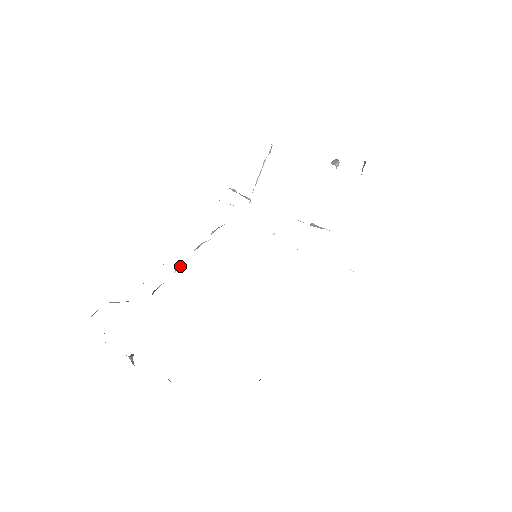
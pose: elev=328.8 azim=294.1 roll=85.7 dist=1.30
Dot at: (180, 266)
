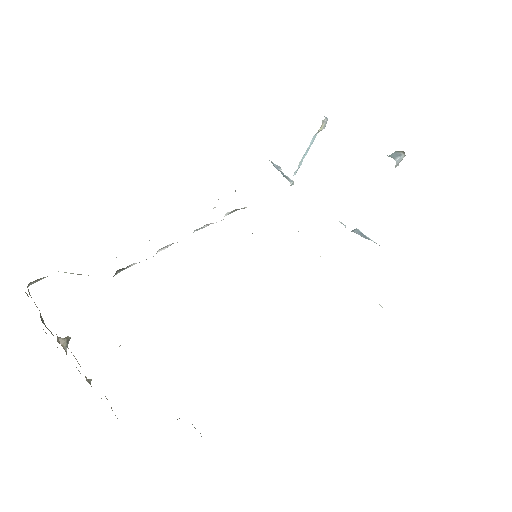
Dot at: (167, 247)
